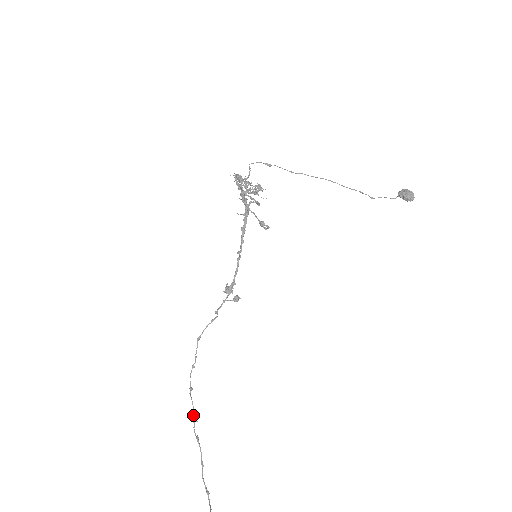
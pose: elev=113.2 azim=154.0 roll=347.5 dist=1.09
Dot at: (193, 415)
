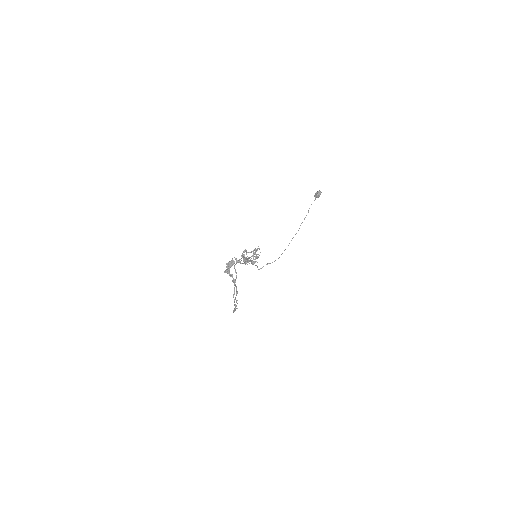
Dot at: (234, 310)
